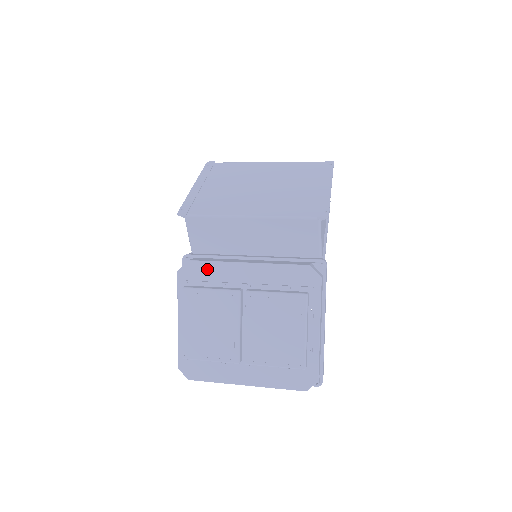
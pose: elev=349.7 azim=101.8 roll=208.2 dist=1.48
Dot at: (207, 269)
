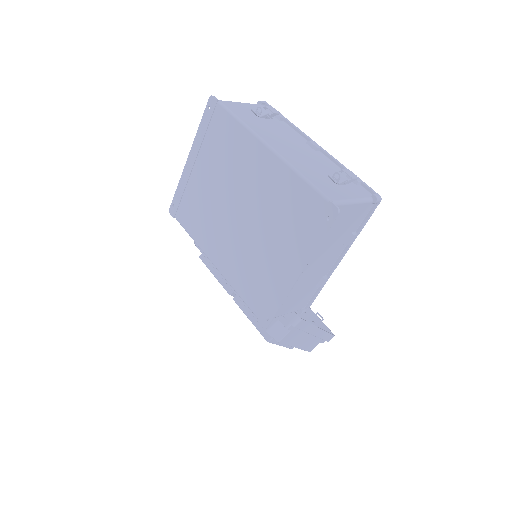
Dot at: occluded
